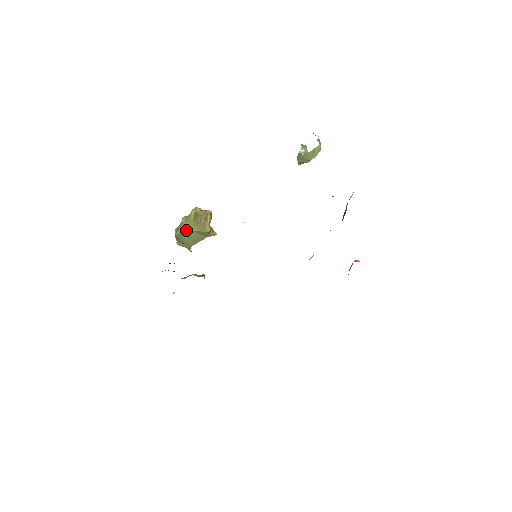
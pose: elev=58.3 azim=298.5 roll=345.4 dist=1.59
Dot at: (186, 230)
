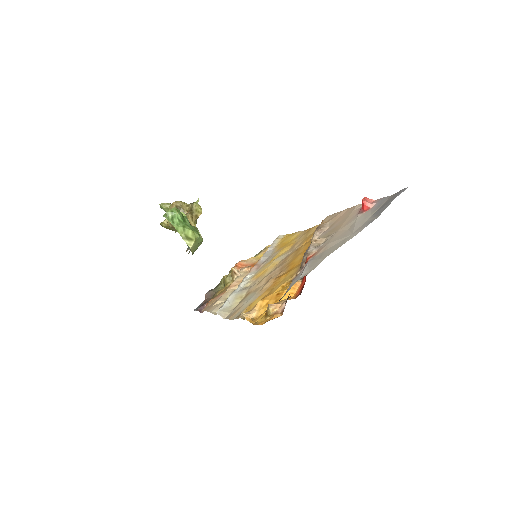
Dot at: occluded
